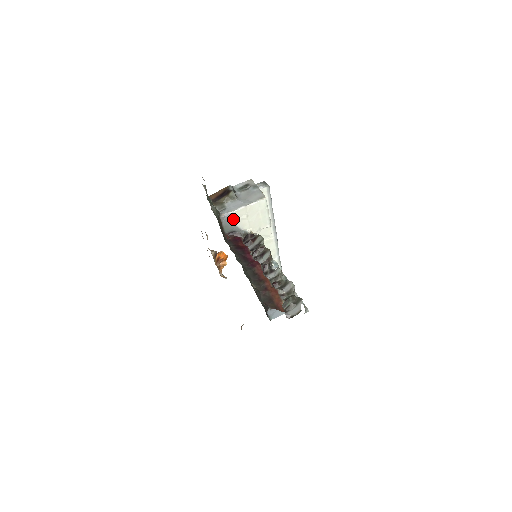
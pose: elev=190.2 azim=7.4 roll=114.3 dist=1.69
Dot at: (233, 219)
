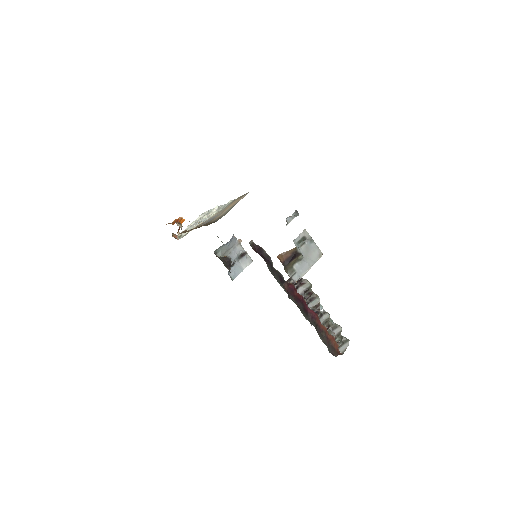
Dot at: occluded
